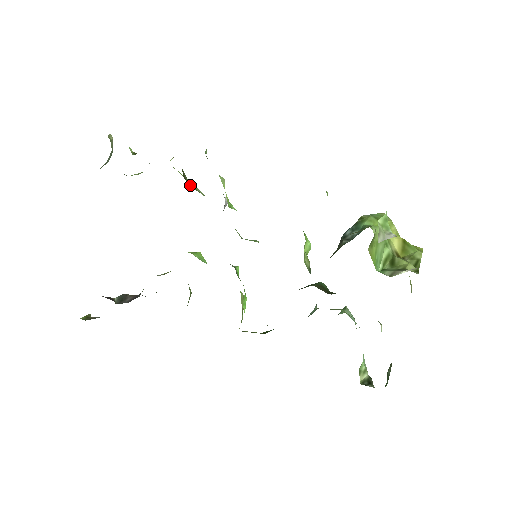
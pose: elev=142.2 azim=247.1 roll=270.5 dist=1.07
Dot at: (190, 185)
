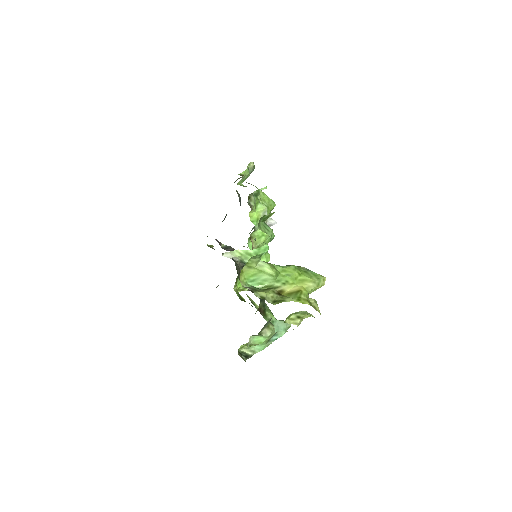
Dot at: occluded
